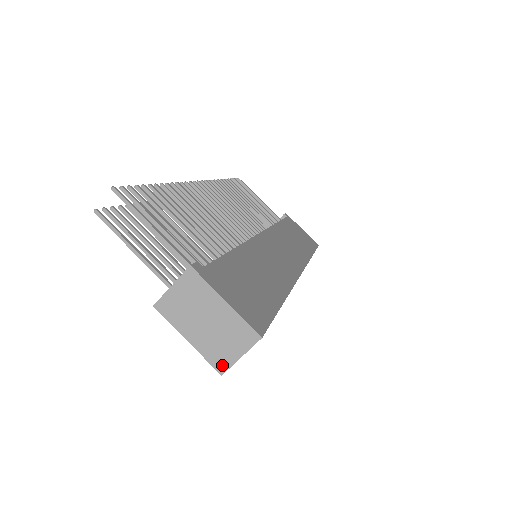
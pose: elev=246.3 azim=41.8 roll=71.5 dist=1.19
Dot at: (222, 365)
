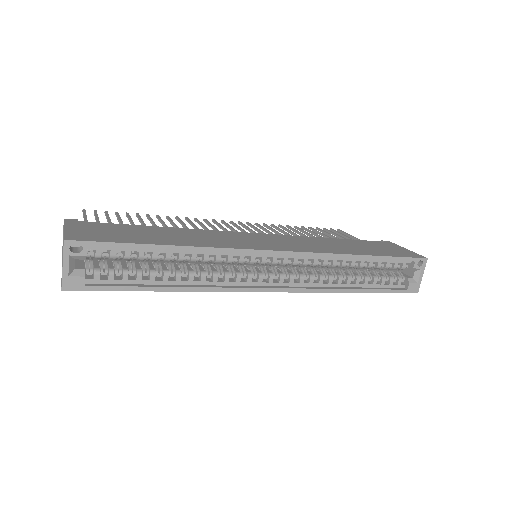
Dot at: (62, 281)
